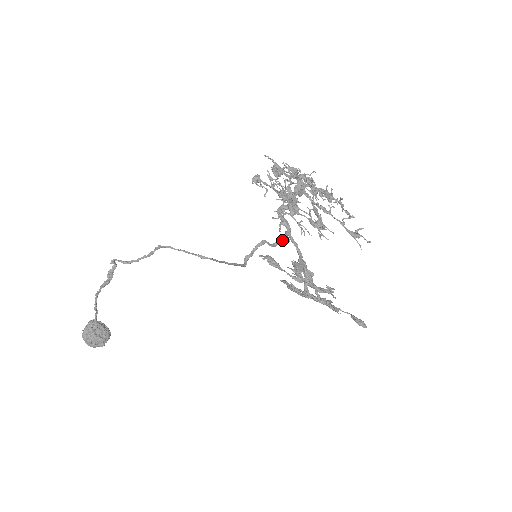
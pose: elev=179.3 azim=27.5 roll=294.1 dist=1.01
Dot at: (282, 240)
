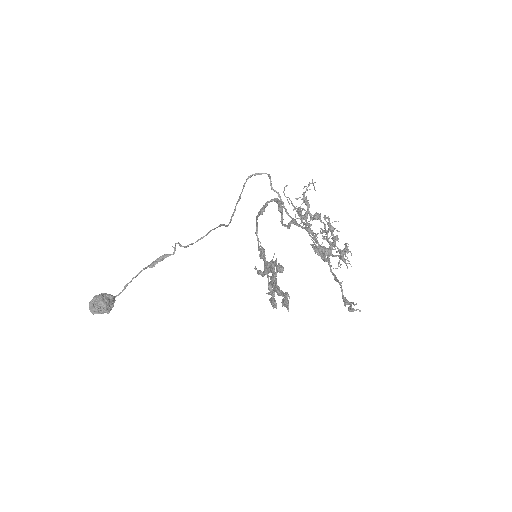
Dot at: occluded
